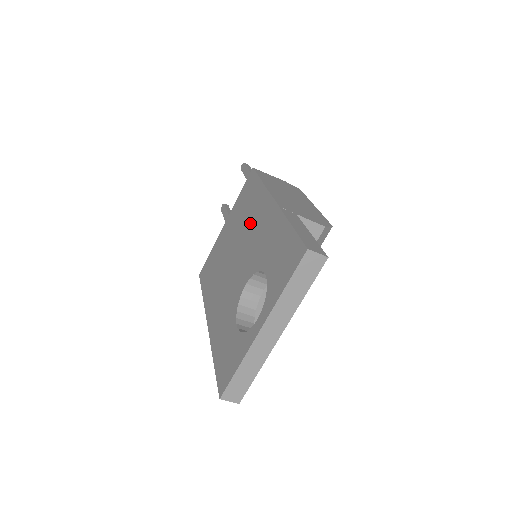
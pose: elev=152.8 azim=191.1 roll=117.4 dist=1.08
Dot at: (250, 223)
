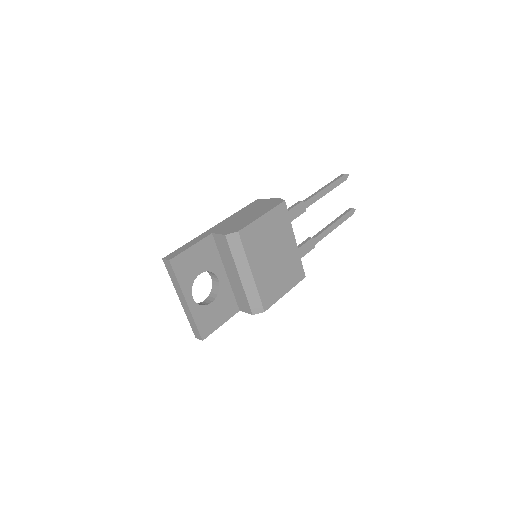
Dot at: occluded
